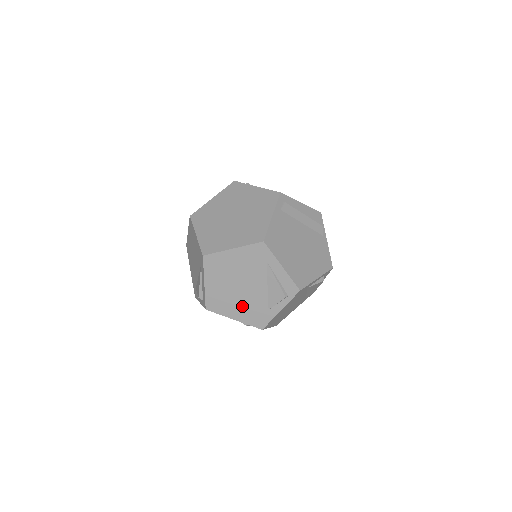
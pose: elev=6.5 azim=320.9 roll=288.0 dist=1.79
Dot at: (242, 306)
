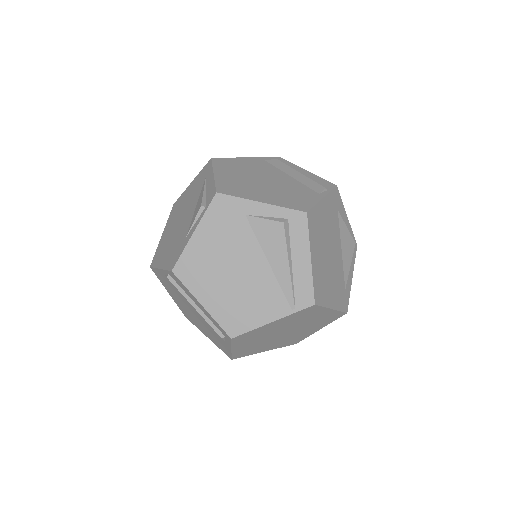
Dot at: (172, 246)
